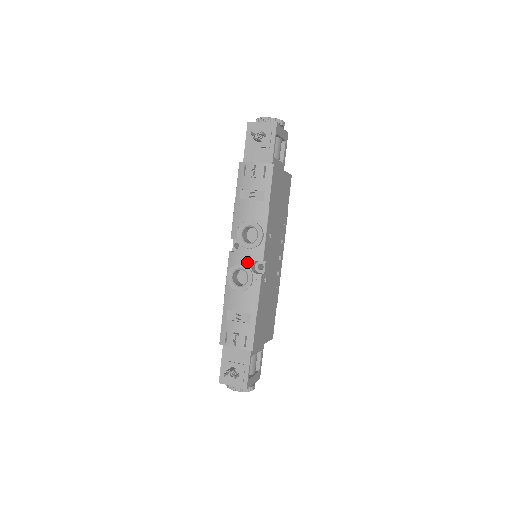
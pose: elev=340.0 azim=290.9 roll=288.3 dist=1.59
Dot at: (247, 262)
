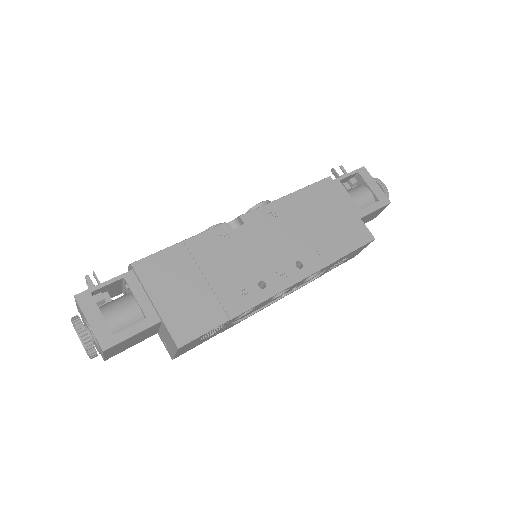
Dot at: (230, 223)
